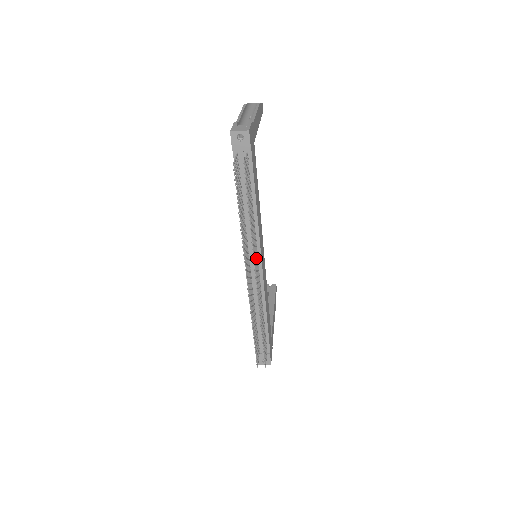
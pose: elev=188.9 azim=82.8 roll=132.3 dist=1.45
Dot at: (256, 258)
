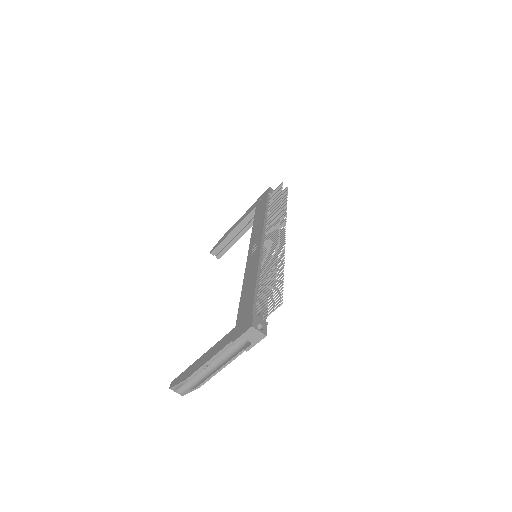
Dot at: occluded
